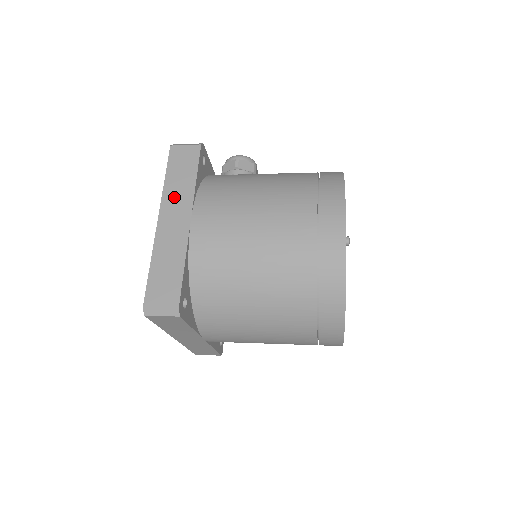
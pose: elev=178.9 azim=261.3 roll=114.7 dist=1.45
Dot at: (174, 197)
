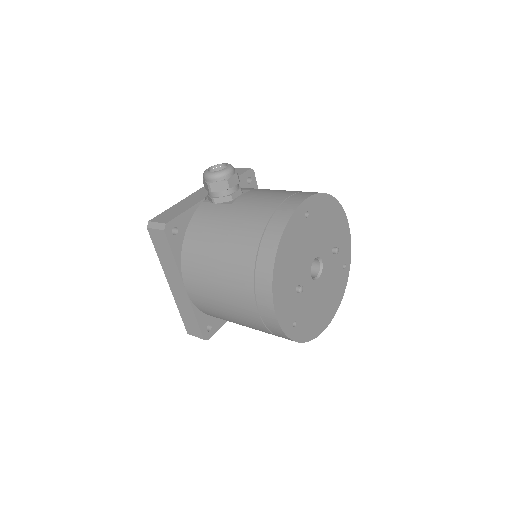
Dot at: (169, 271)
